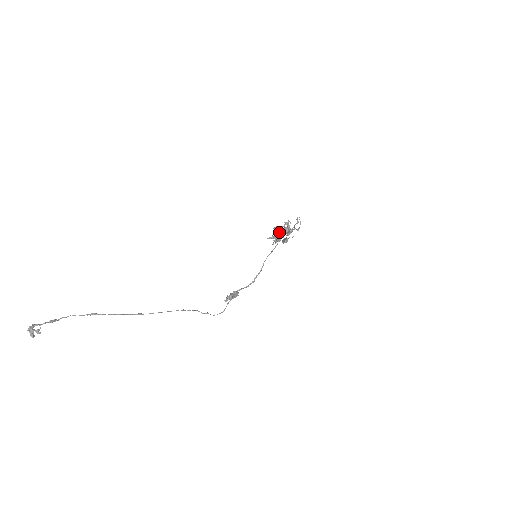
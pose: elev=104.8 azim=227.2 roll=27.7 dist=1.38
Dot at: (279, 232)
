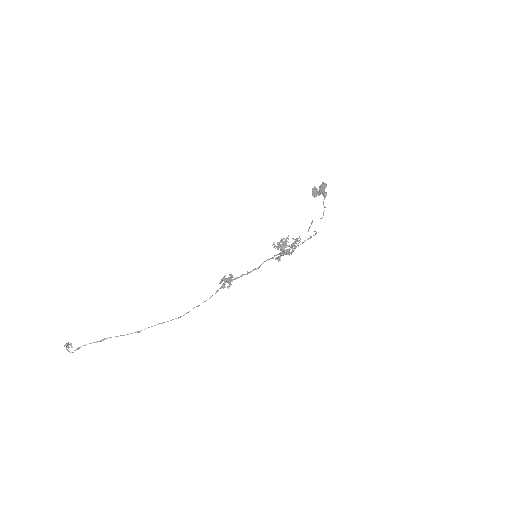
Dot at: (286, 244)
